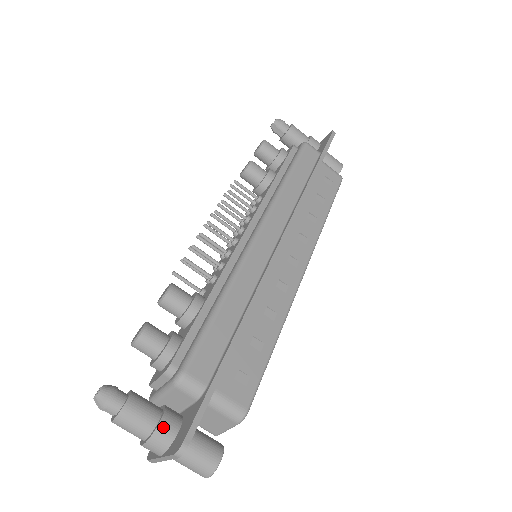
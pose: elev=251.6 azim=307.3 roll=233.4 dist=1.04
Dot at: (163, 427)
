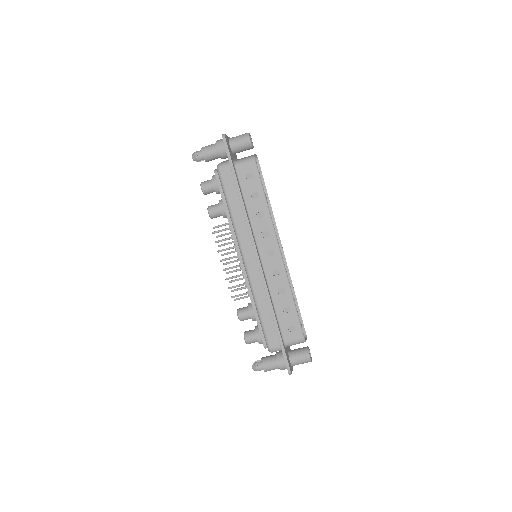
Dot at: (281, 365)
